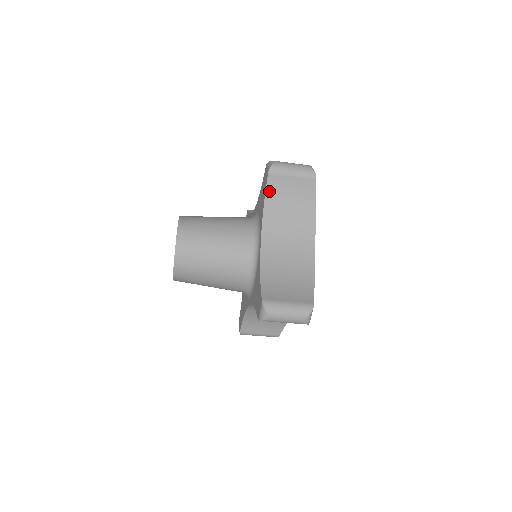
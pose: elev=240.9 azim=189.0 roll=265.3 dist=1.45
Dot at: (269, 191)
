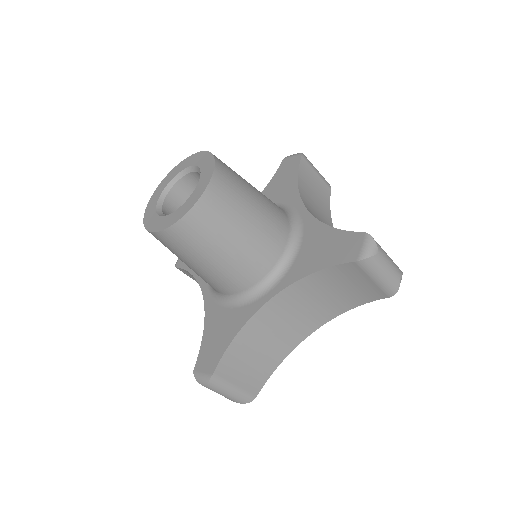
Dot at: (335, 269)
